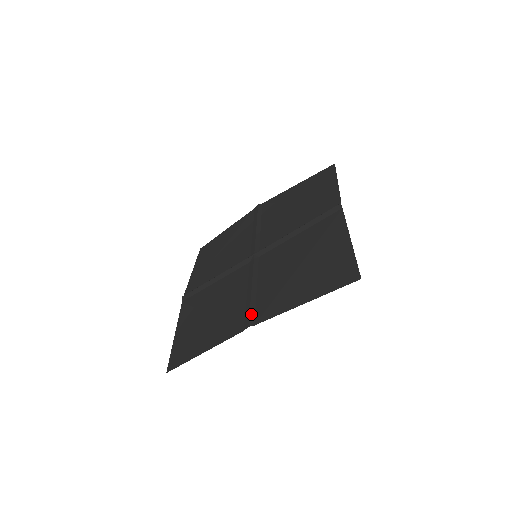
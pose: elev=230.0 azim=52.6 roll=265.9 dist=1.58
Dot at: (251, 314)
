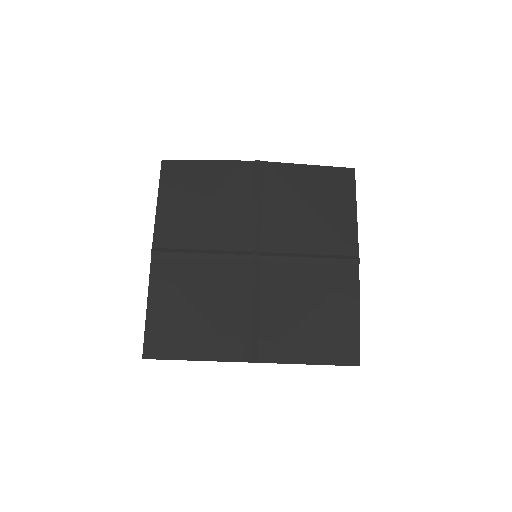
Dot at: (254, 347)
